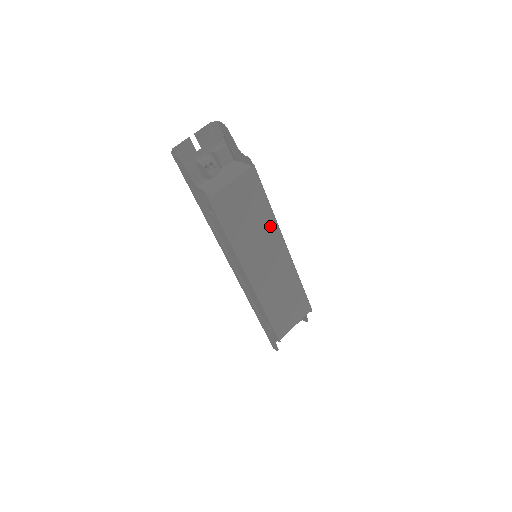
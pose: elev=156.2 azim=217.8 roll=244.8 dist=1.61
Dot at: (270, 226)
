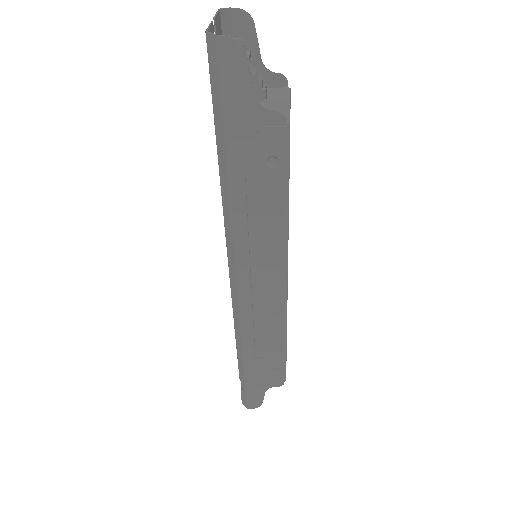
Dot at: occluded
